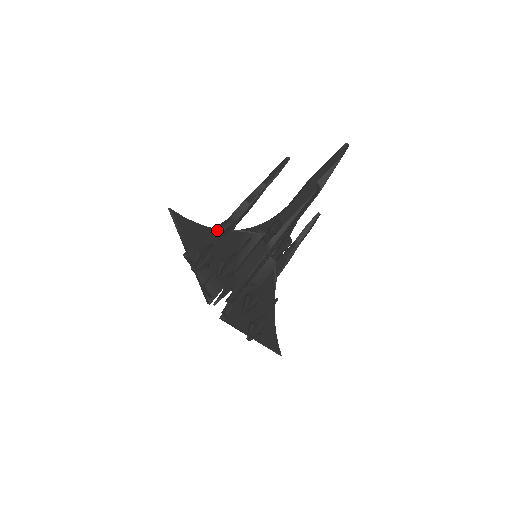
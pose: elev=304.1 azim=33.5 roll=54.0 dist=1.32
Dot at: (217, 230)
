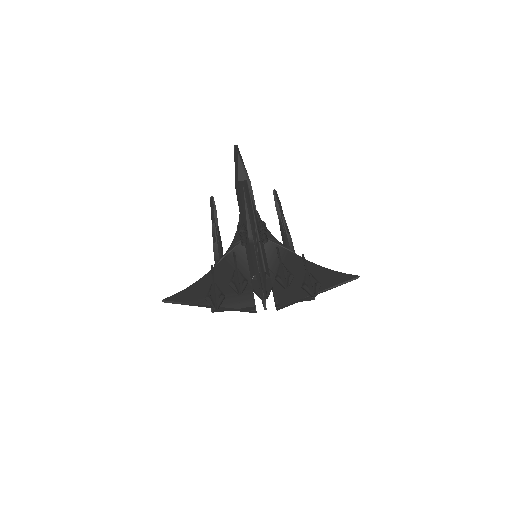
Dot at: (206, 275)
